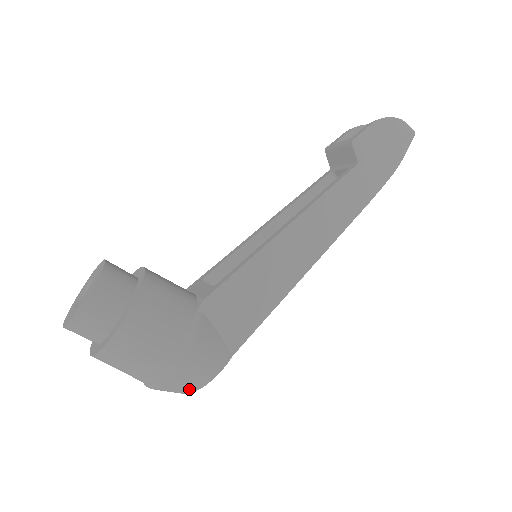
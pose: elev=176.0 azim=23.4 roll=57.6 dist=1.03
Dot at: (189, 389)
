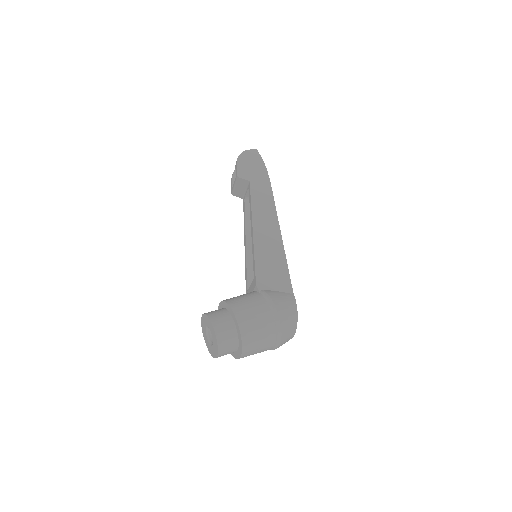
Dot at: (293, 324)
